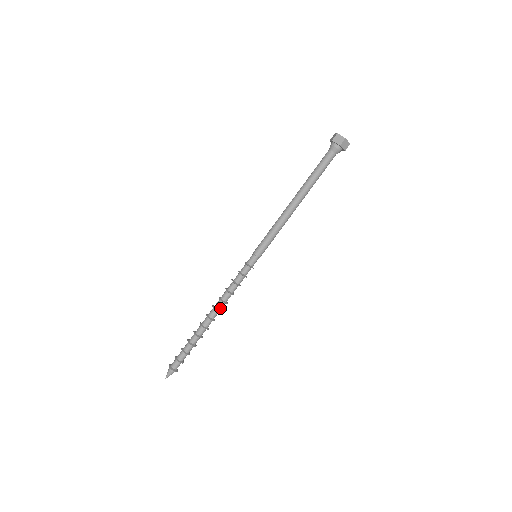
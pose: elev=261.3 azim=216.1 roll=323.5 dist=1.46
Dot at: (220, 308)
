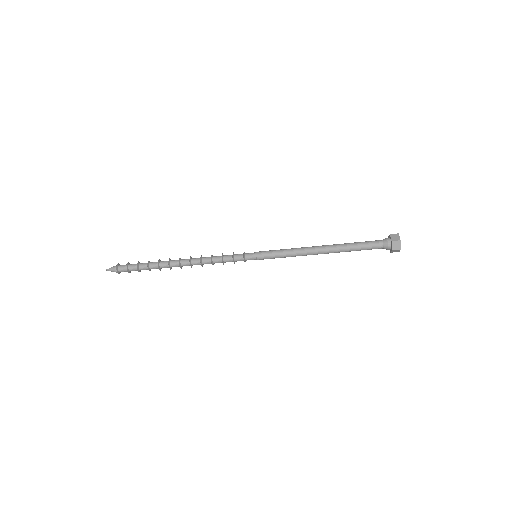
Dot at: (195, 264)
